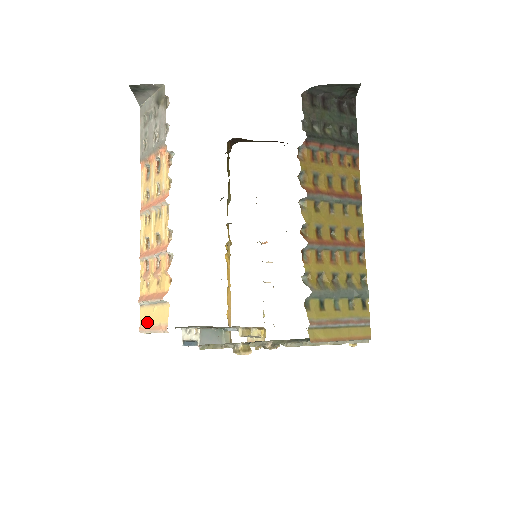
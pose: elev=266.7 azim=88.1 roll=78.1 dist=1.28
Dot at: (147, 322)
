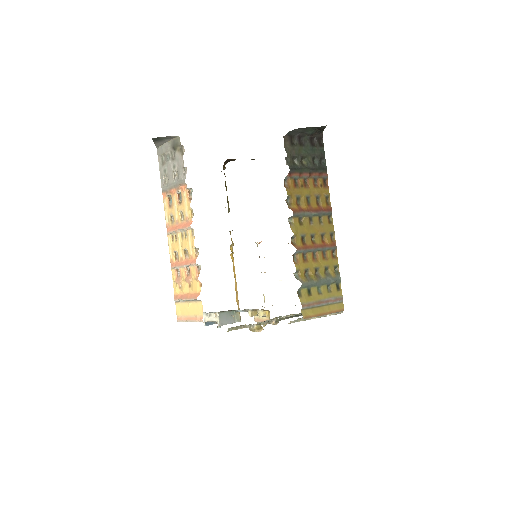
Dot at: (183, 314)
